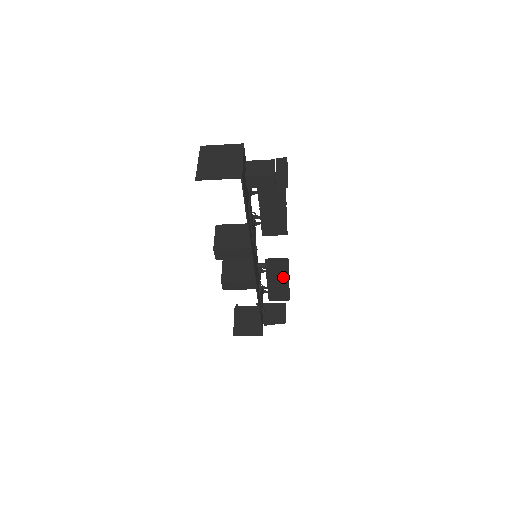
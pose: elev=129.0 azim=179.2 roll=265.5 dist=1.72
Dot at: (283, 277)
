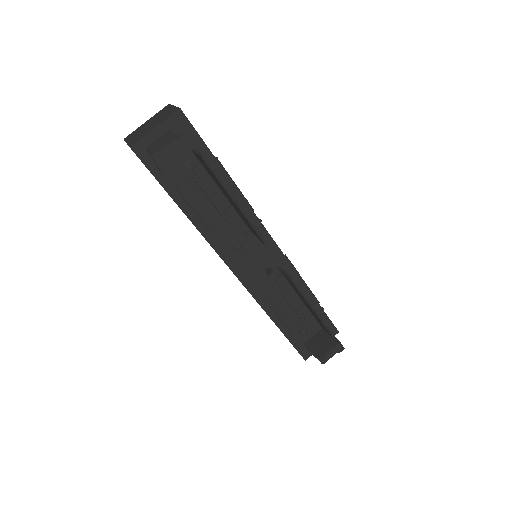
Dot at: (307, 303)
